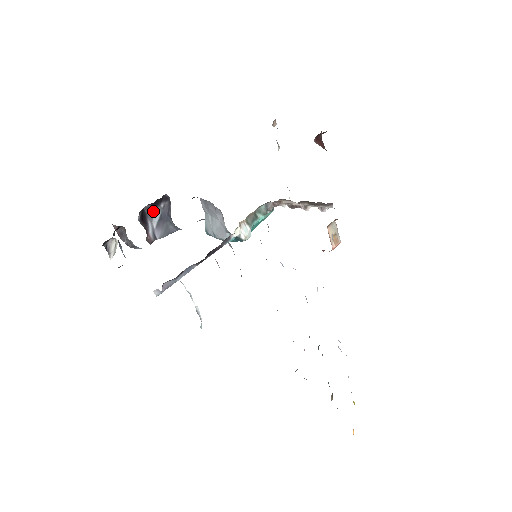
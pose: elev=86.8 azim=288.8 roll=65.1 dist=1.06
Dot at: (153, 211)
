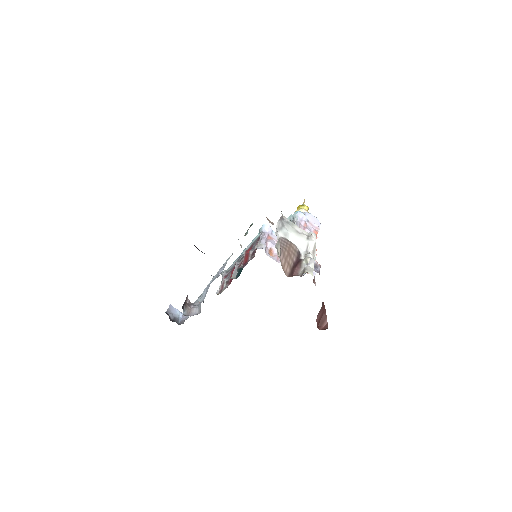
Dot at: occluded
